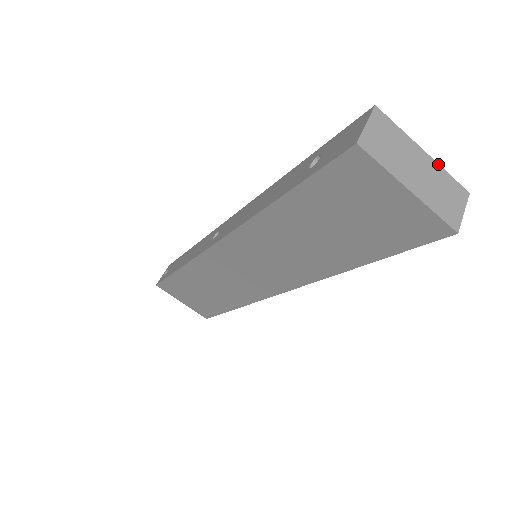
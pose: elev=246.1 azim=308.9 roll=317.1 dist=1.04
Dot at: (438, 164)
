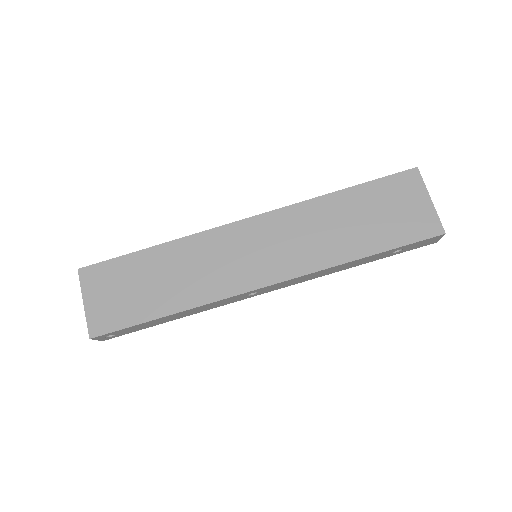
Dot at: occluded
